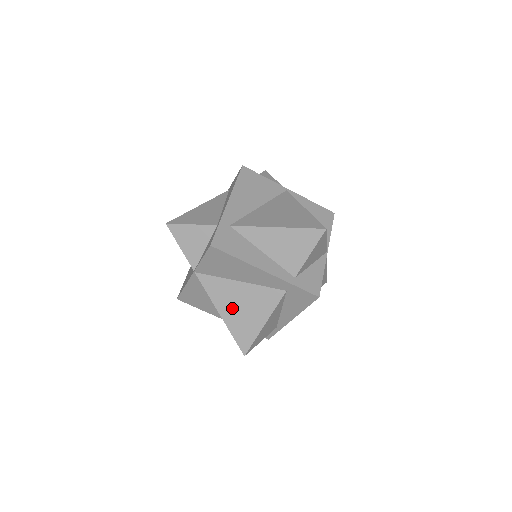
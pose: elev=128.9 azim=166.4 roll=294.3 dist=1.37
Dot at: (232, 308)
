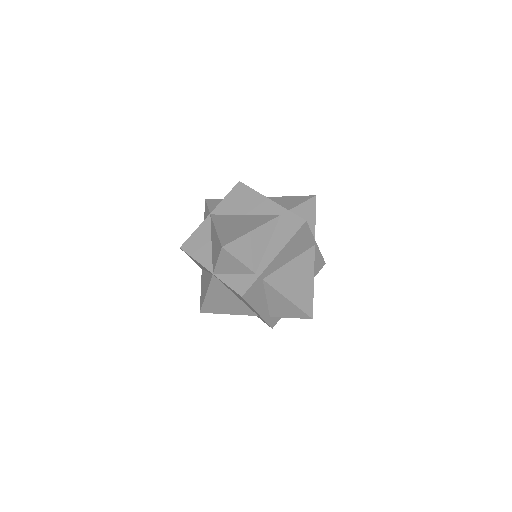
Dot at: (217, 298)
